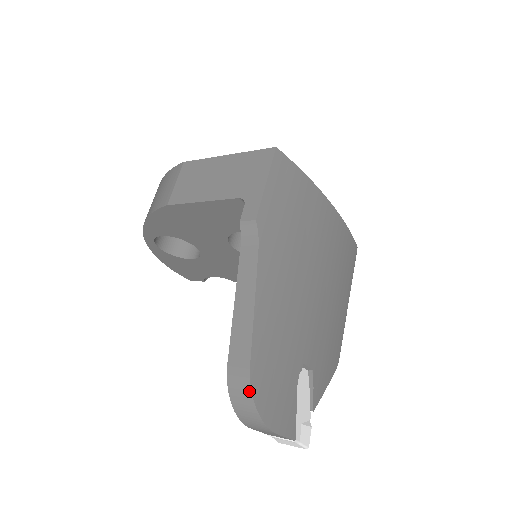
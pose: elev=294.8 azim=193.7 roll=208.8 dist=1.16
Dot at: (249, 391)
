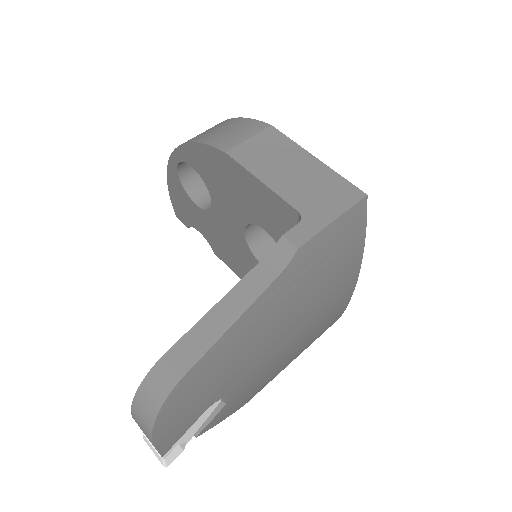
Dot at: (164, 397)
